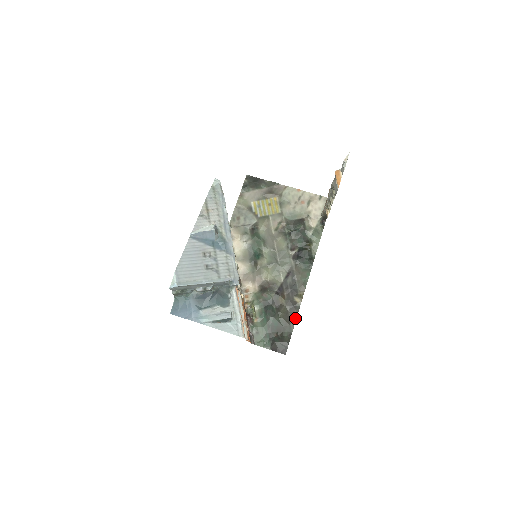
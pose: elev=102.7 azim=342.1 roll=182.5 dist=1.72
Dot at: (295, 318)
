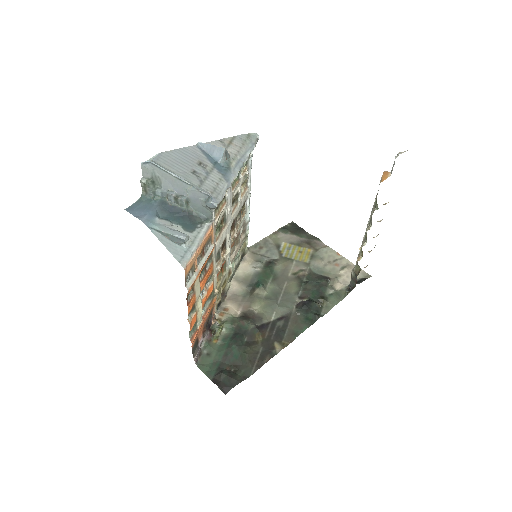
Dot at: (263, 363)
